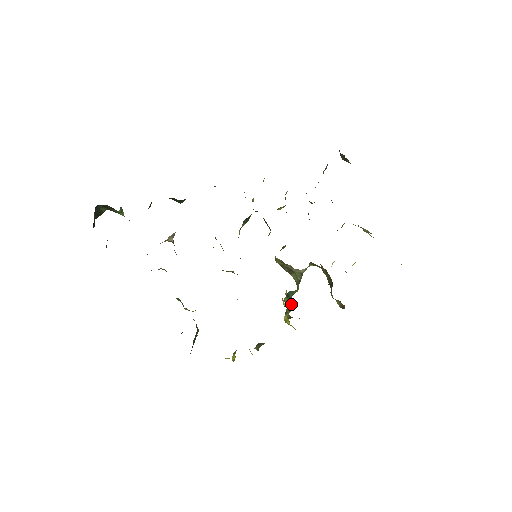
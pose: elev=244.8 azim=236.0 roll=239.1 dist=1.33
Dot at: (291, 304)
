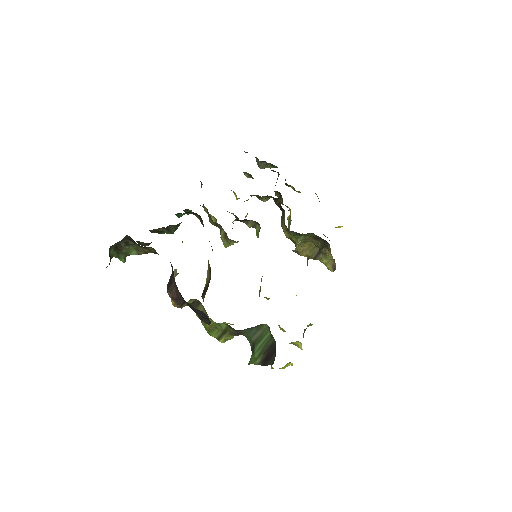
Dot at: occluded
